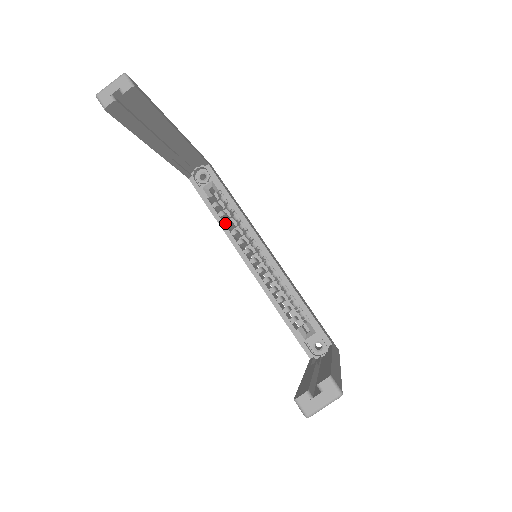
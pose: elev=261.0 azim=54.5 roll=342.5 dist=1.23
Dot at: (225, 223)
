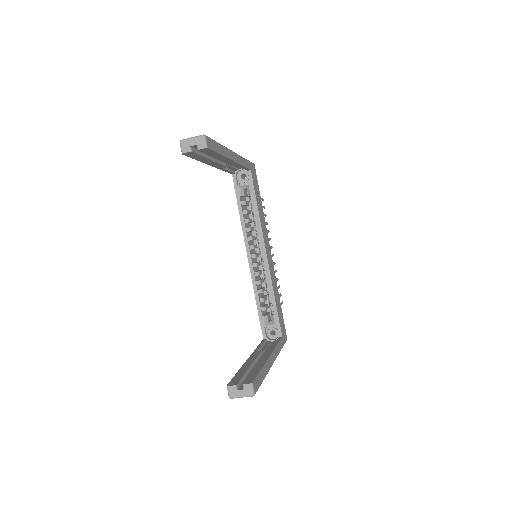
Dot at: (245, 220)
